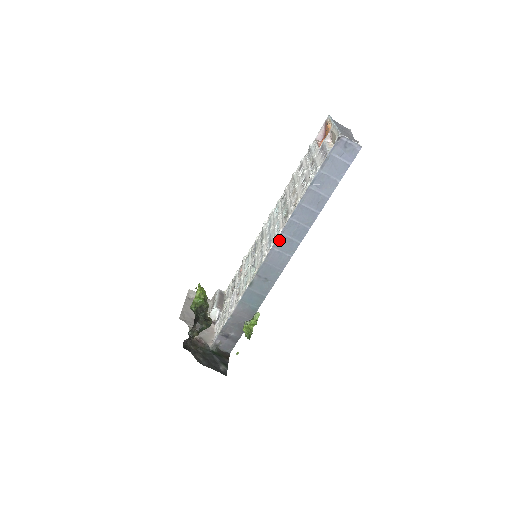
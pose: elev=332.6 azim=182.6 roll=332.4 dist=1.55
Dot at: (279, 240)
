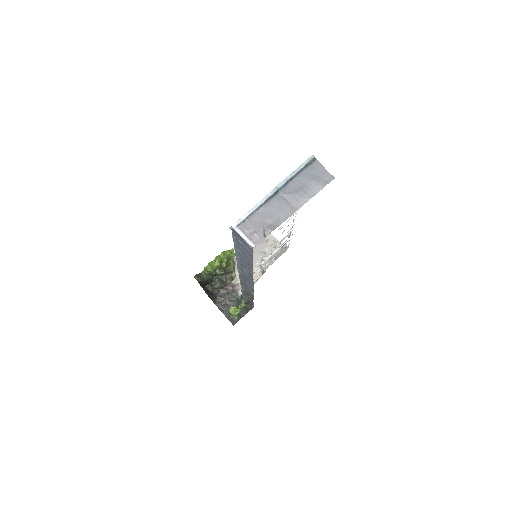
Dot at: (239, 267)
